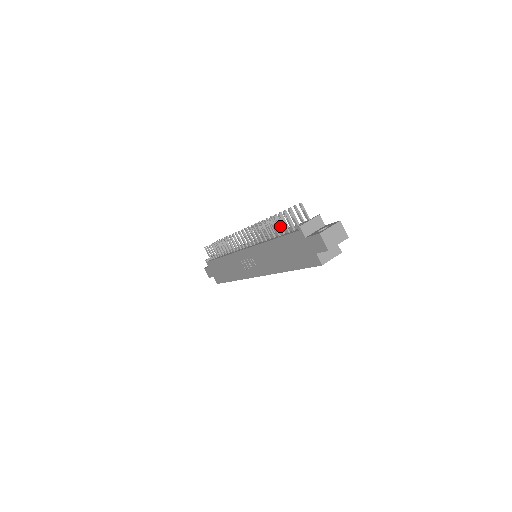
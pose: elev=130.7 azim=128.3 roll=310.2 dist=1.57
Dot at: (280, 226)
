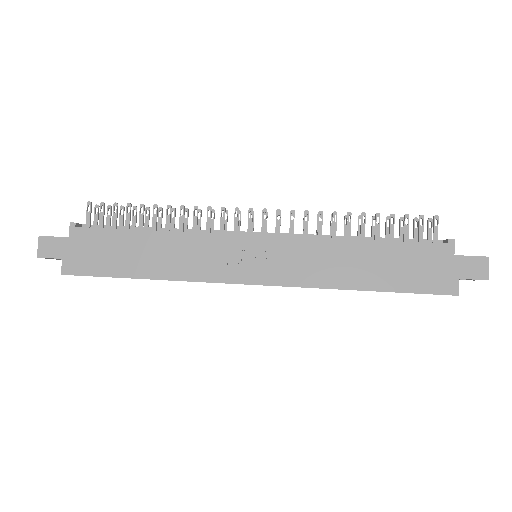
Dot at: occluded
